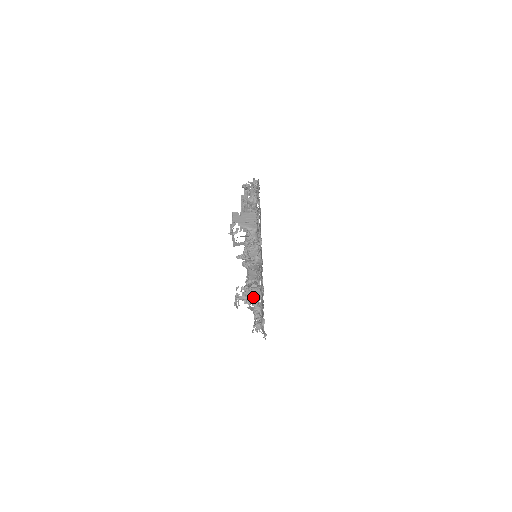
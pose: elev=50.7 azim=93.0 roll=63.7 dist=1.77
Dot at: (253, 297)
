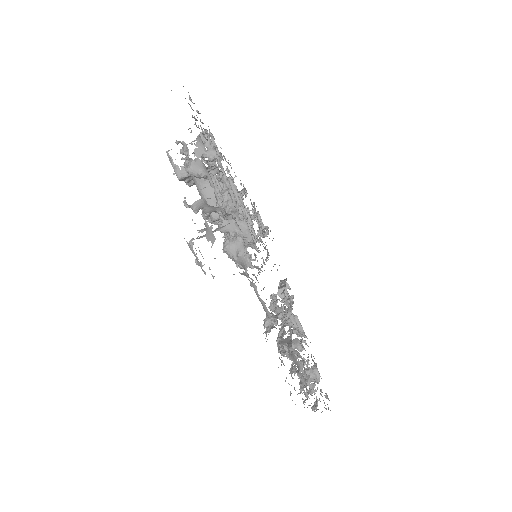
Dot at: (217, 229)
